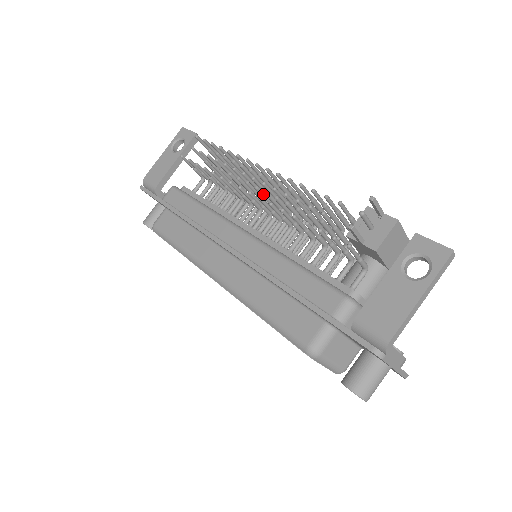
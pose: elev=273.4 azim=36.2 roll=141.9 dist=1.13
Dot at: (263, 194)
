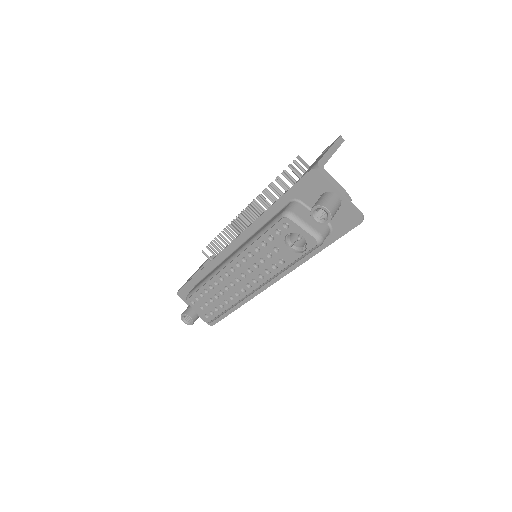
Dot at: occluded
